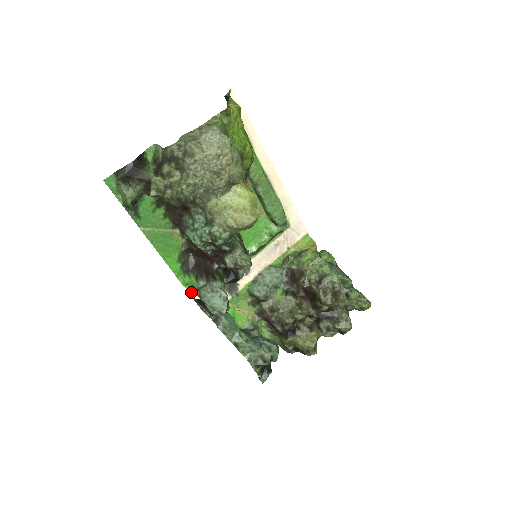
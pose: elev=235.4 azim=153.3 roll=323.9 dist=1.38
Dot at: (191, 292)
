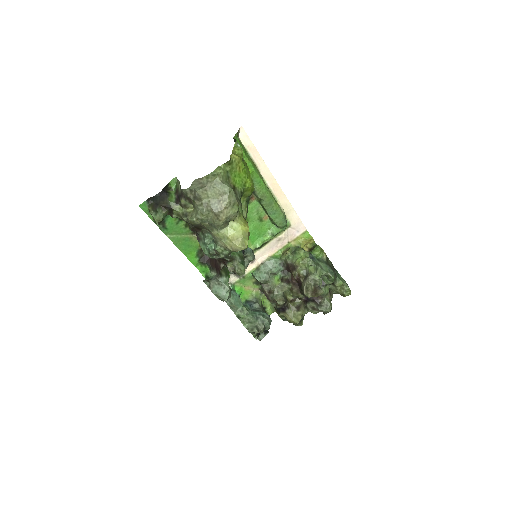
Dot at: (206, 279)
